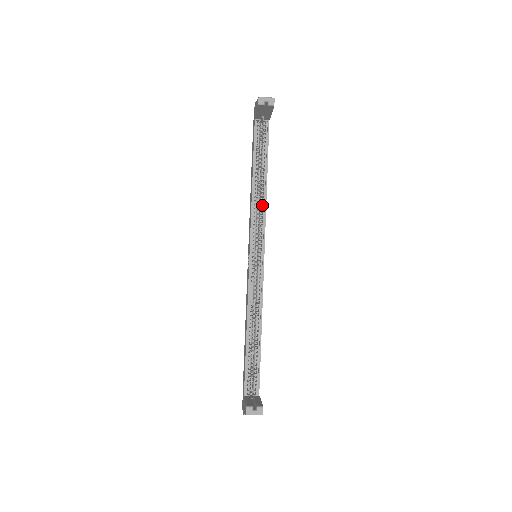
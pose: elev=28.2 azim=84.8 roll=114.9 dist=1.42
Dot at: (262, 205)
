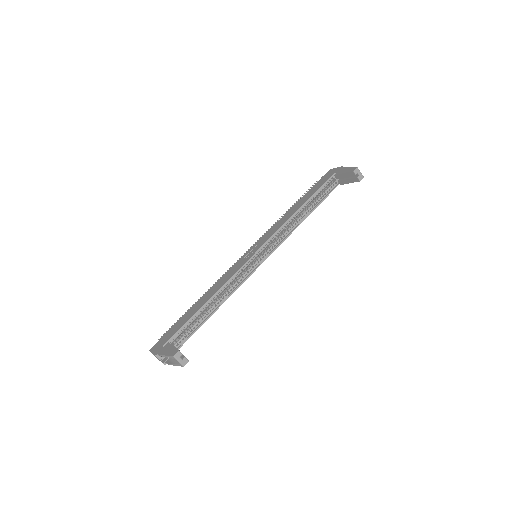
Dot at: occluded
